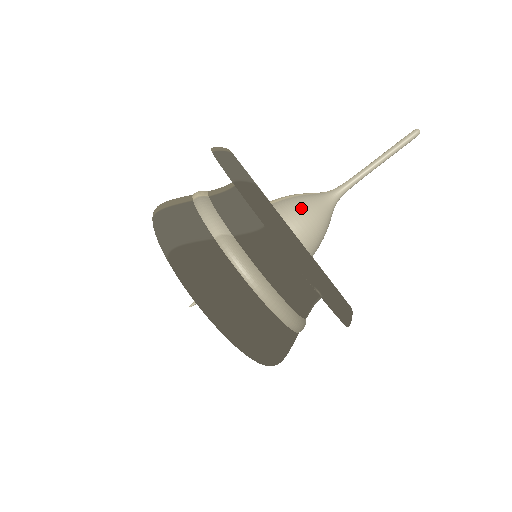
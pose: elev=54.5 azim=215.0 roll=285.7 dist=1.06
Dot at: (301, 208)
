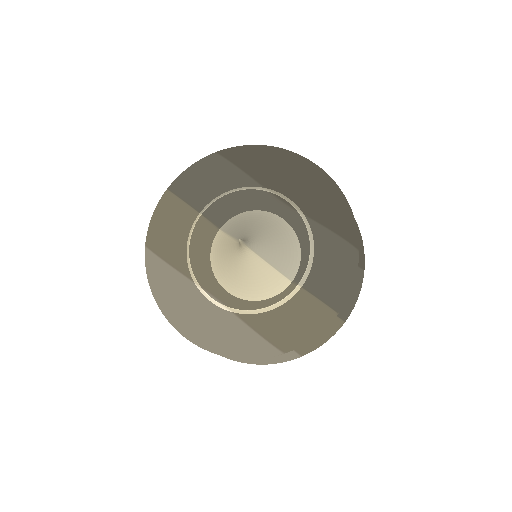
Dot at: occluded
